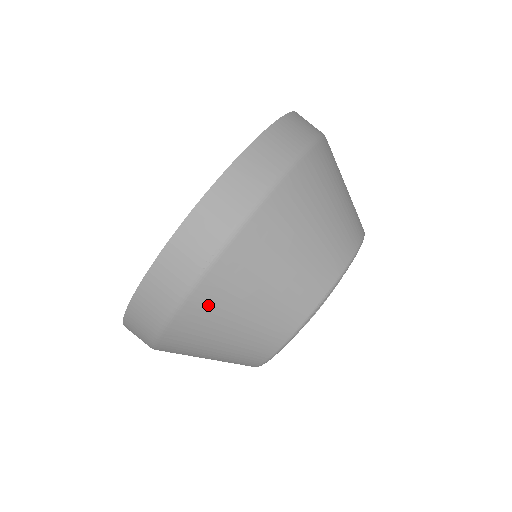
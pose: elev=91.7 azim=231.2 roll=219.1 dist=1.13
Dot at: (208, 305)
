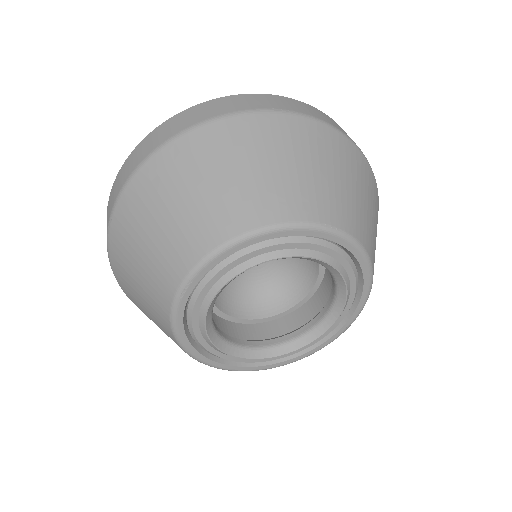
Dot at: (248, 132)
